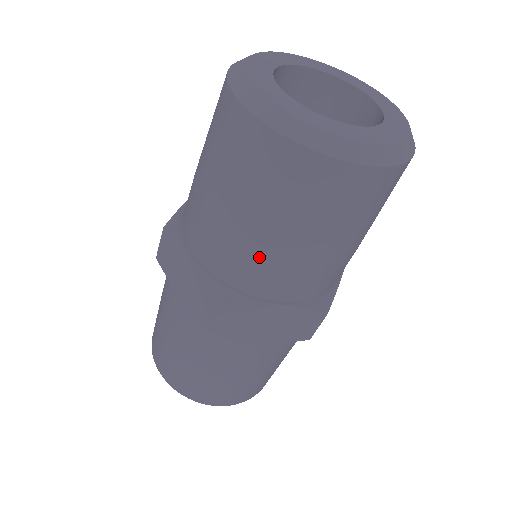
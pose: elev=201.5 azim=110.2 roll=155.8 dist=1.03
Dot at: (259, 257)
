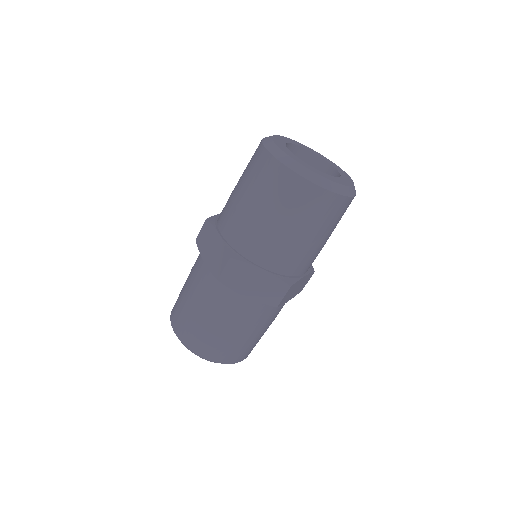
Dot at: (307, 254)
